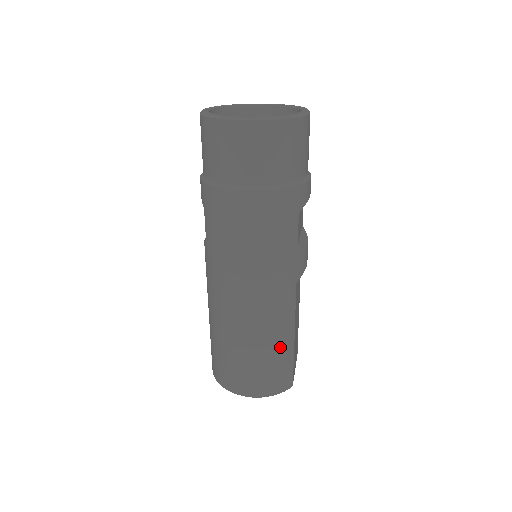
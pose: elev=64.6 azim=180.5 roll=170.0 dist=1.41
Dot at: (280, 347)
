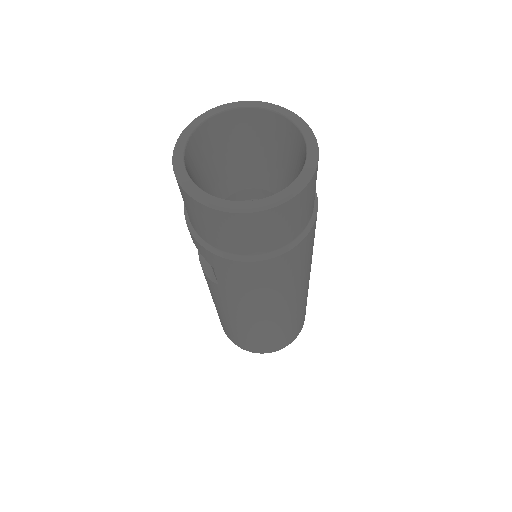
Dot at: (301, 314)
